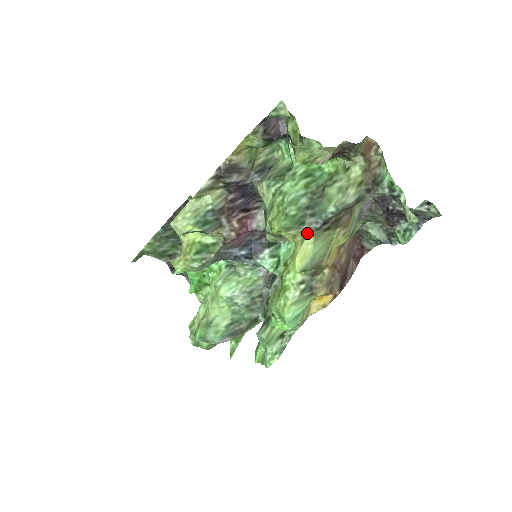
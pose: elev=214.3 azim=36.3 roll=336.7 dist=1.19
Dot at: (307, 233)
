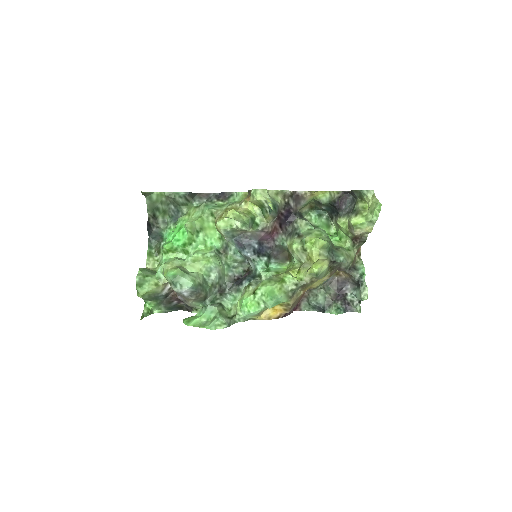
Dot at: (327, 258)
